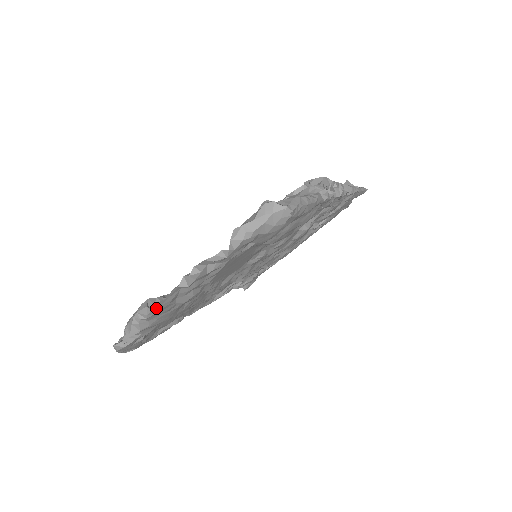
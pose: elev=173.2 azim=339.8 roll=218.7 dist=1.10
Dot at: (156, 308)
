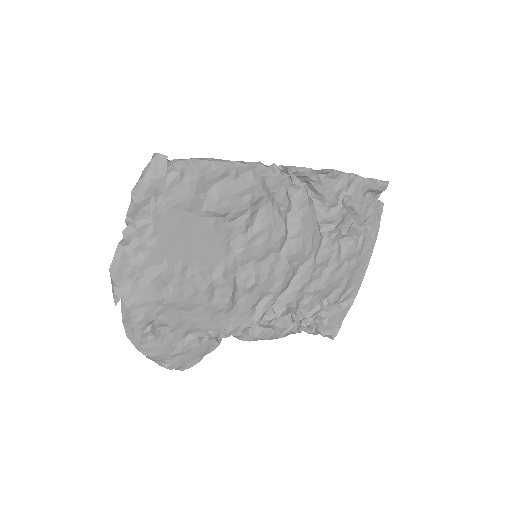
Dot at: (111, 266)
